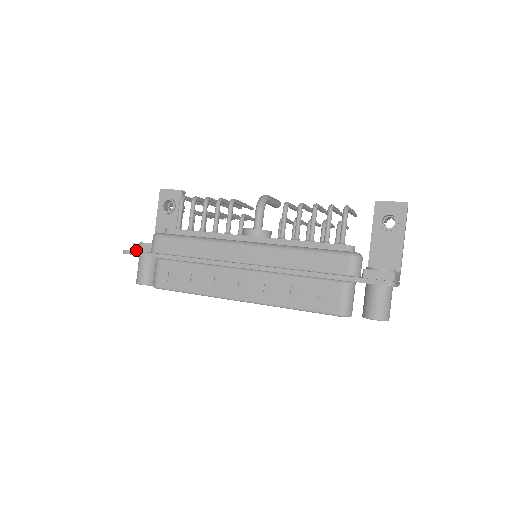
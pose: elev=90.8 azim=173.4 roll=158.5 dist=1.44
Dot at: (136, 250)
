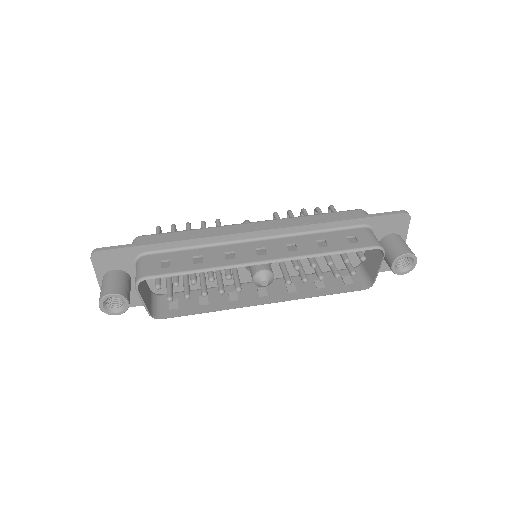
Dot at: (104, 263)
